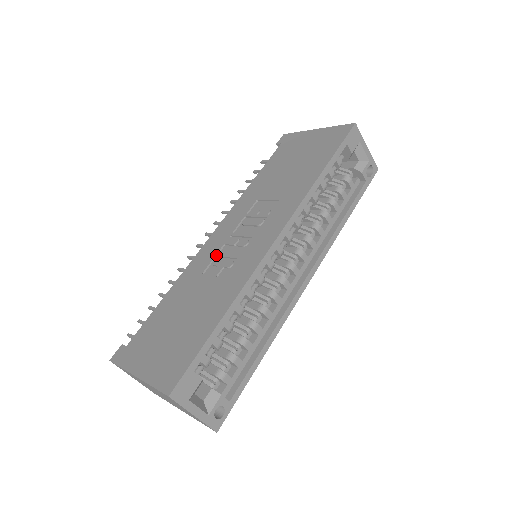
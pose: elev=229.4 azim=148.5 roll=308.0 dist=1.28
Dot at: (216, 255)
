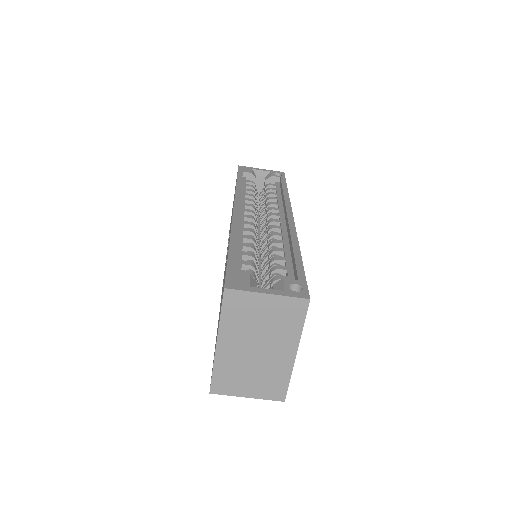
Dot at: occluded
